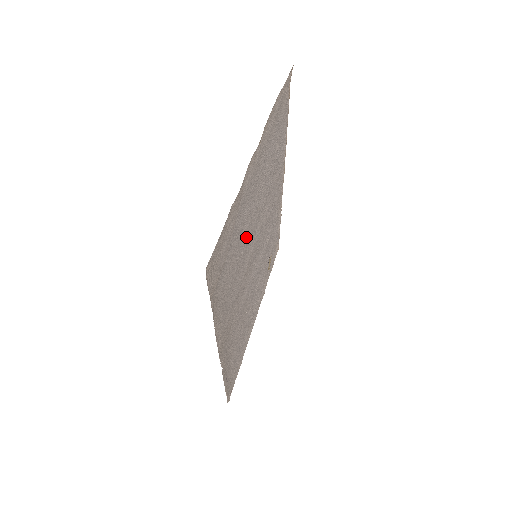
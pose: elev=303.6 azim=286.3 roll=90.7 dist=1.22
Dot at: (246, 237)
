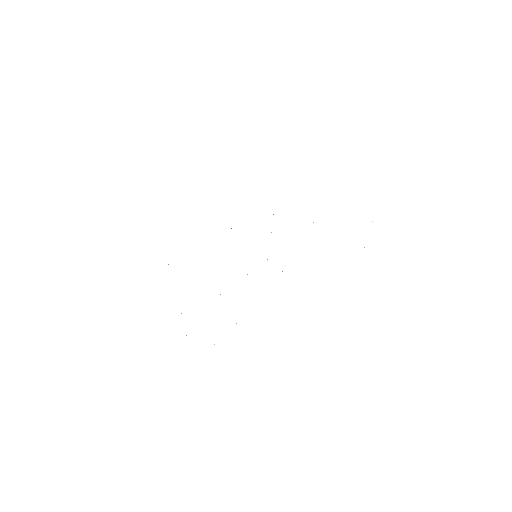
Dot at: occluded
